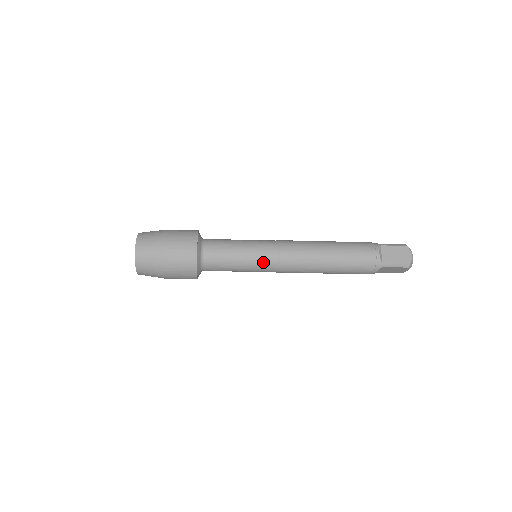
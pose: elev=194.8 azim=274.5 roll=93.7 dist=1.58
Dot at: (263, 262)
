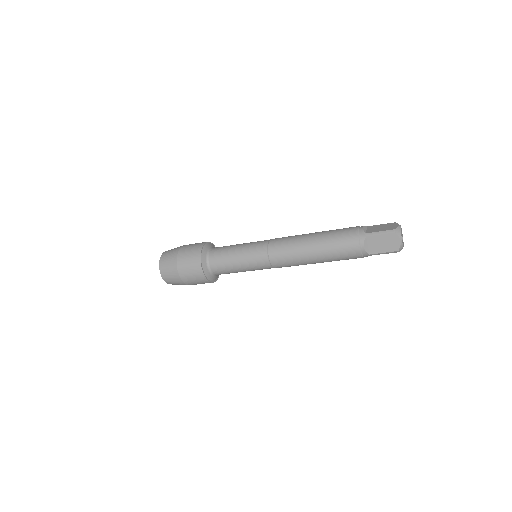
Dot at: (260, 268)
